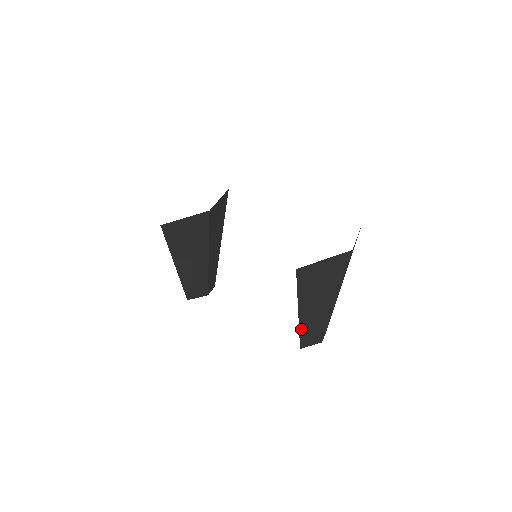
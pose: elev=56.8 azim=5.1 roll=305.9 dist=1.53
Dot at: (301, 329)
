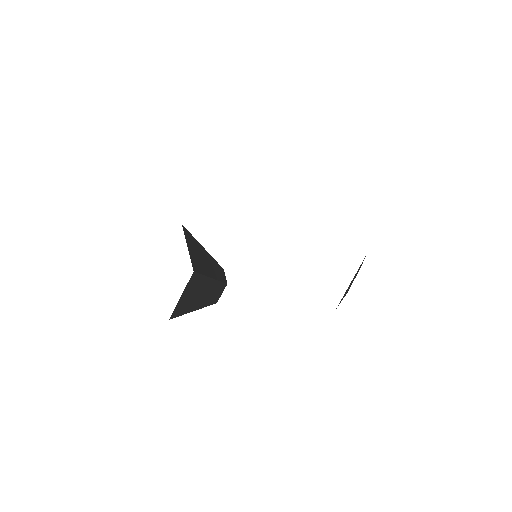
Dot at: occluded
